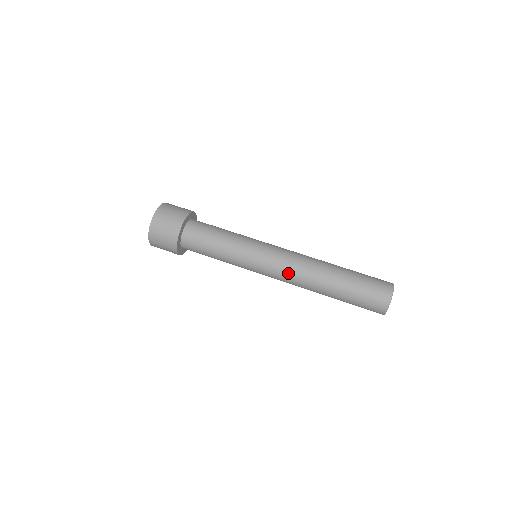
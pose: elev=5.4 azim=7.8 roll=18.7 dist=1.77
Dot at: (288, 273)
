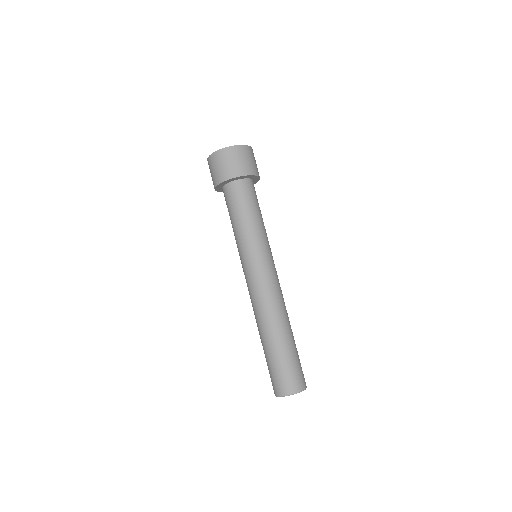
Dot at: (264, 292)
